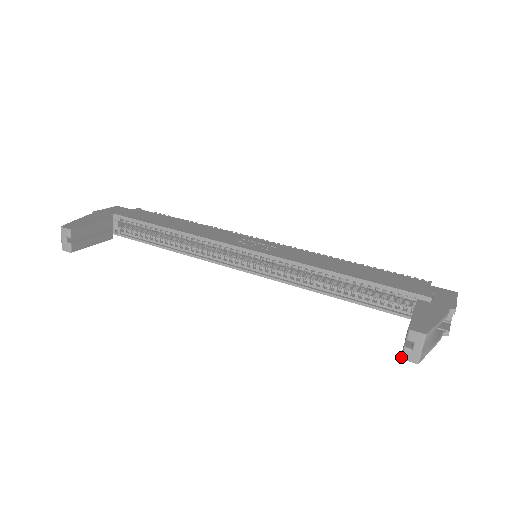
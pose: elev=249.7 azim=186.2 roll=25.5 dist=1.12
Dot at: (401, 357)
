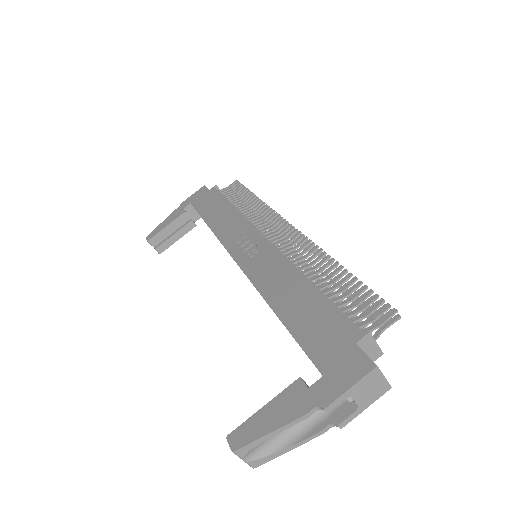
Dot at: occluded
